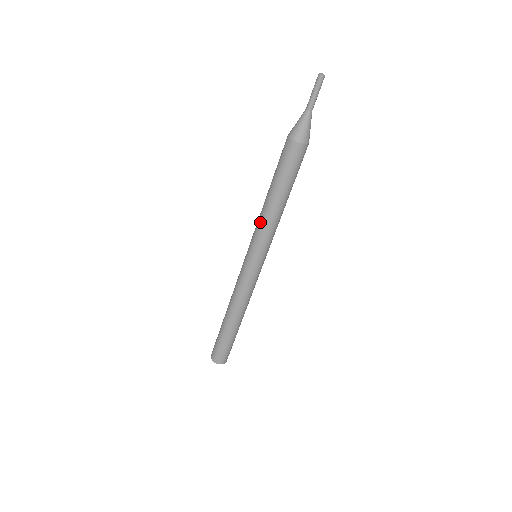
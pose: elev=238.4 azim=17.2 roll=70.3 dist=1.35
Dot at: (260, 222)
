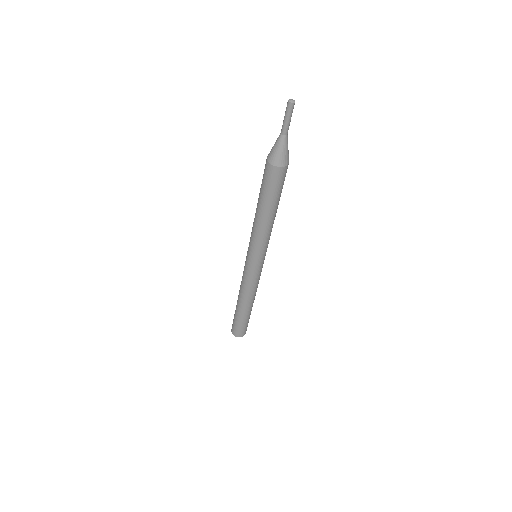
Dot at: occluded
